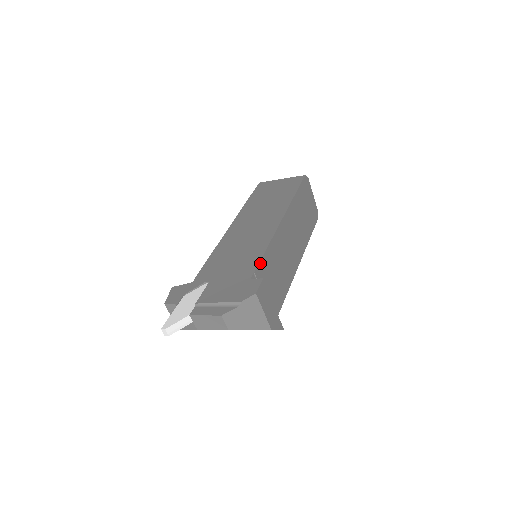
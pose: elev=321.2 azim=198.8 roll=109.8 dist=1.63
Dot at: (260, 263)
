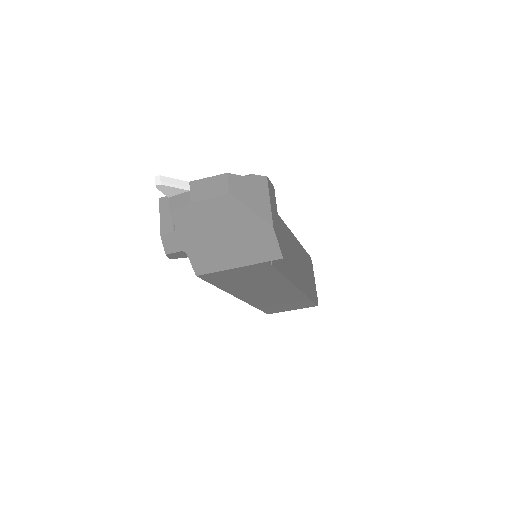
Dot at: occluded
